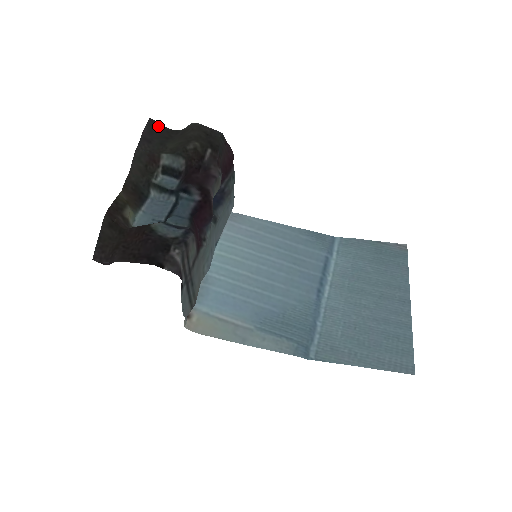
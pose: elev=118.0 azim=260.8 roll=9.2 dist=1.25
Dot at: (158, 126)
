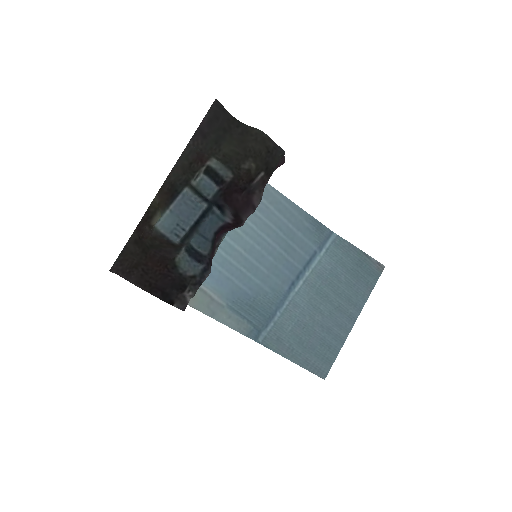
Dot at: (221, 112)
